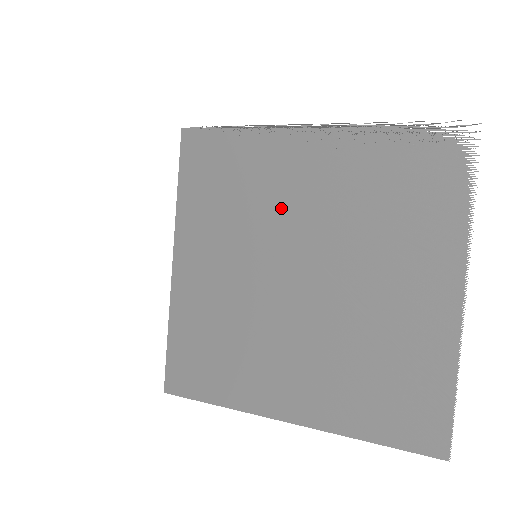
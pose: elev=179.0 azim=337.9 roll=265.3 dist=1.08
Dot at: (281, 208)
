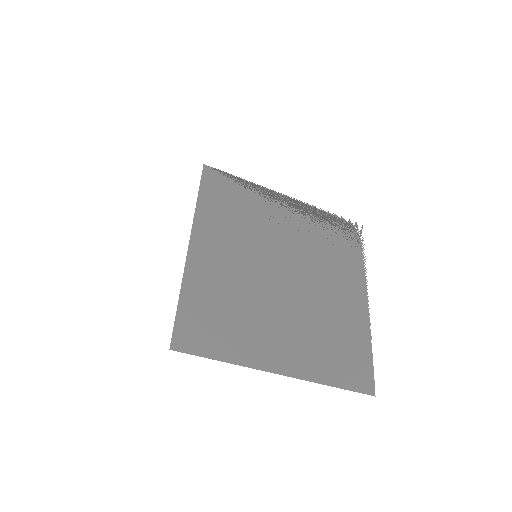
Dot at: (272, 232)
